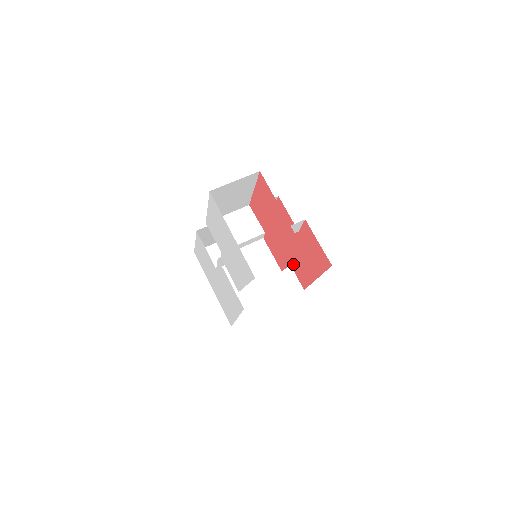
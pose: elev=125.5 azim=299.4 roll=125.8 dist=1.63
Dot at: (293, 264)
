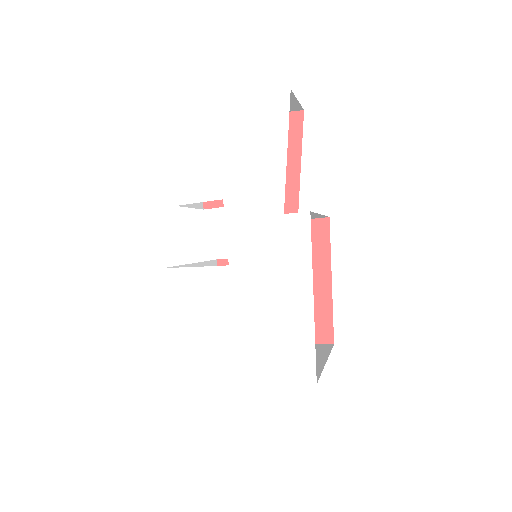
Dot at: occluded
